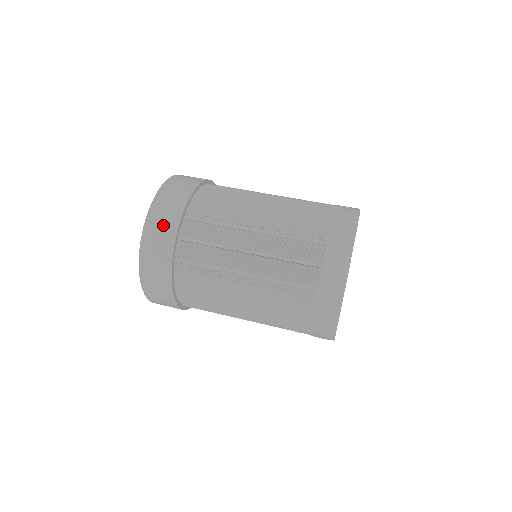
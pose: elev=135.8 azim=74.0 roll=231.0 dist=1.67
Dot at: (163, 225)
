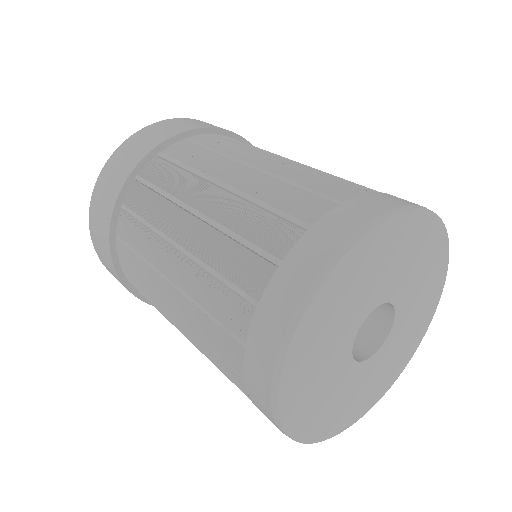
Dot at: (209, 124)
